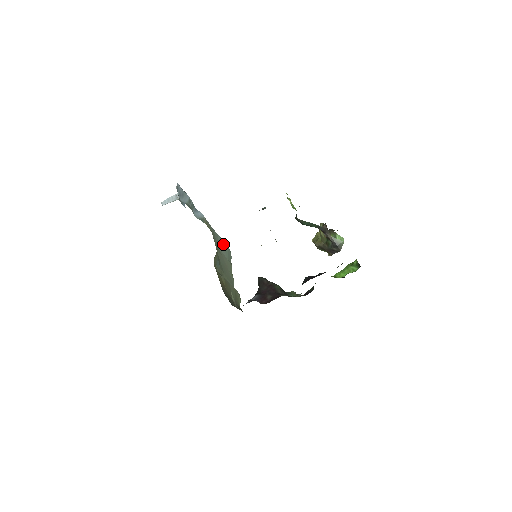
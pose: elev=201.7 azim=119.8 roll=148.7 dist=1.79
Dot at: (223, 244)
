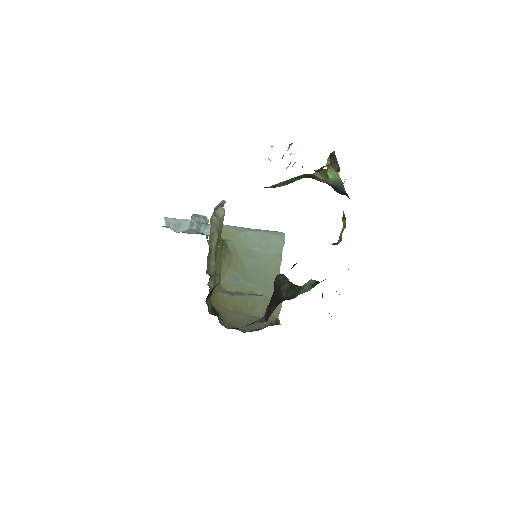
Dot at: (262, 238)
